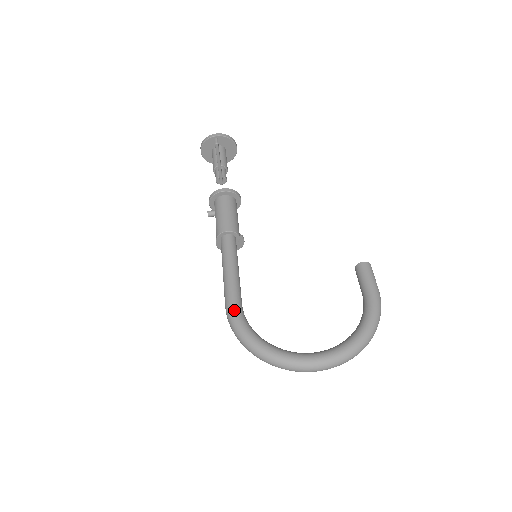
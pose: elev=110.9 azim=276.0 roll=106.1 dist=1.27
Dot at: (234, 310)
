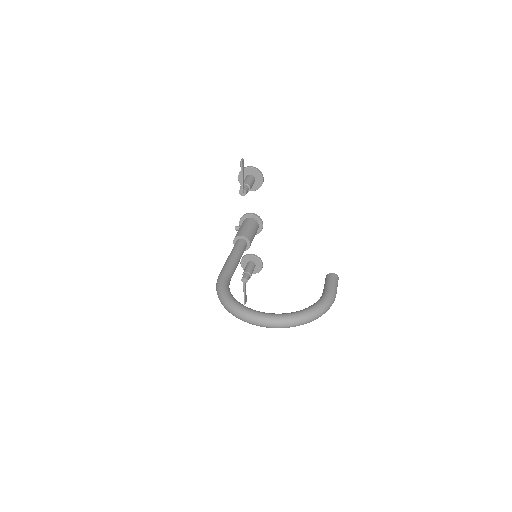
Dot at: (222, 277)
